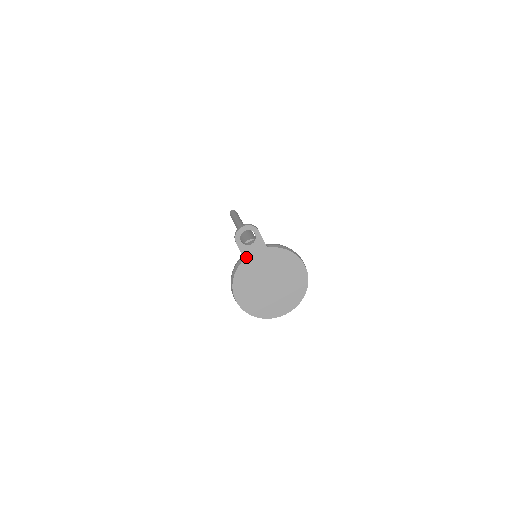
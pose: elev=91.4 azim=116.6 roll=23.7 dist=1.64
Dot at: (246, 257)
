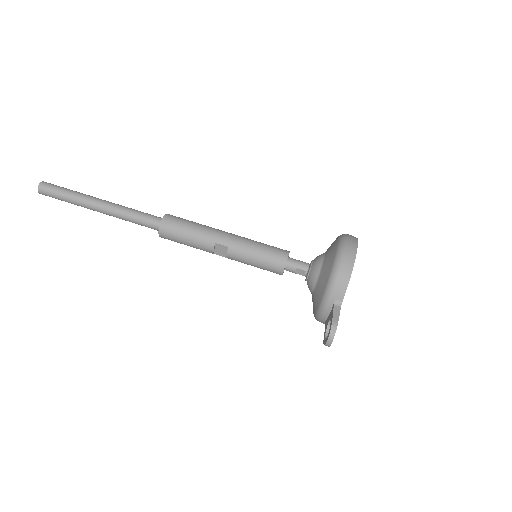
Dot at: occluded
